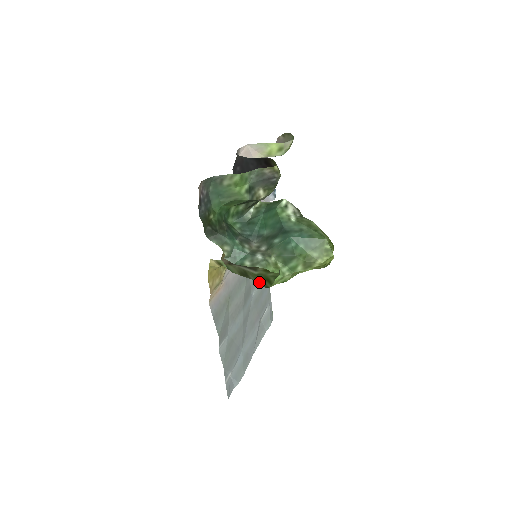
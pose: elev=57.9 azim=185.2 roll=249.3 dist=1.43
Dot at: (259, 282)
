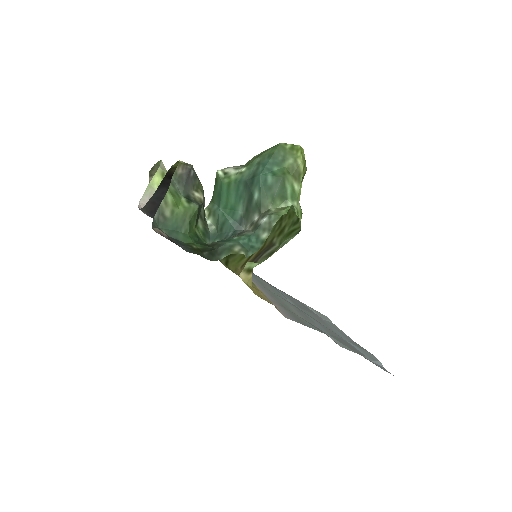
Dot at: (289, 240)
